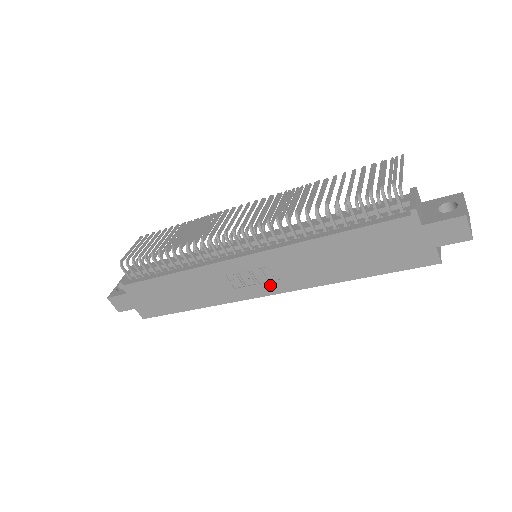
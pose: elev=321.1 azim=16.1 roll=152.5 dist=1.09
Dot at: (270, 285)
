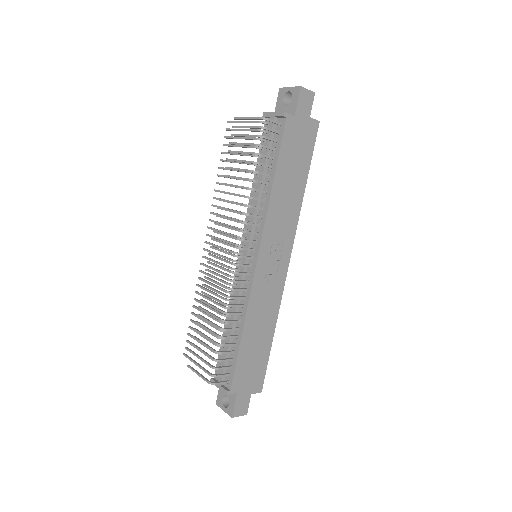
Dot at: (284, 252)
